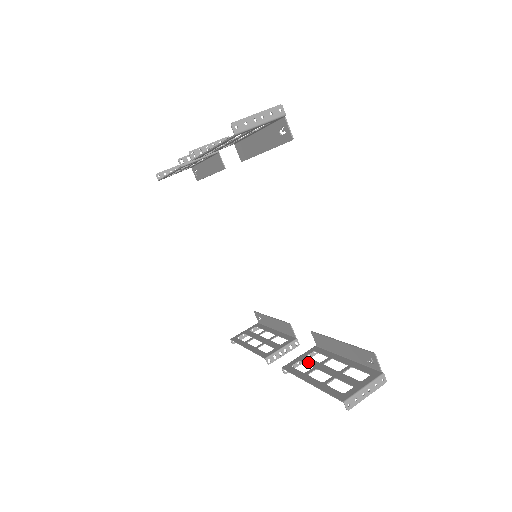
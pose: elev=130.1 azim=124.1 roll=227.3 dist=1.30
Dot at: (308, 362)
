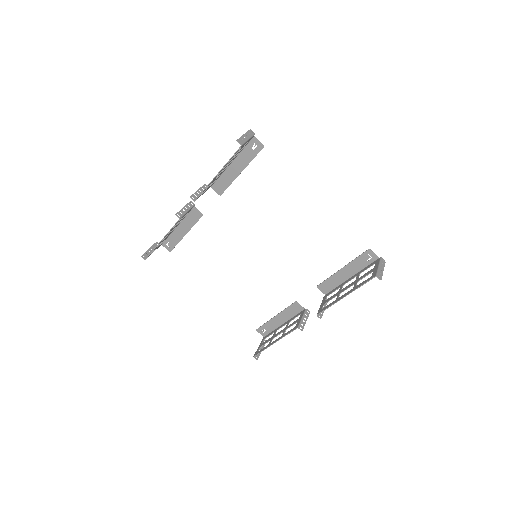
Dot at: (331, 298)
